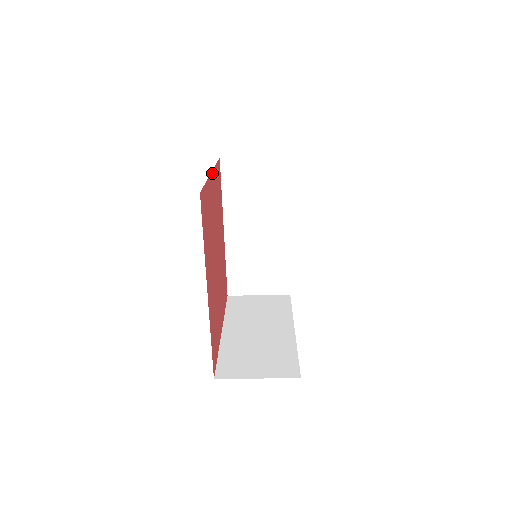
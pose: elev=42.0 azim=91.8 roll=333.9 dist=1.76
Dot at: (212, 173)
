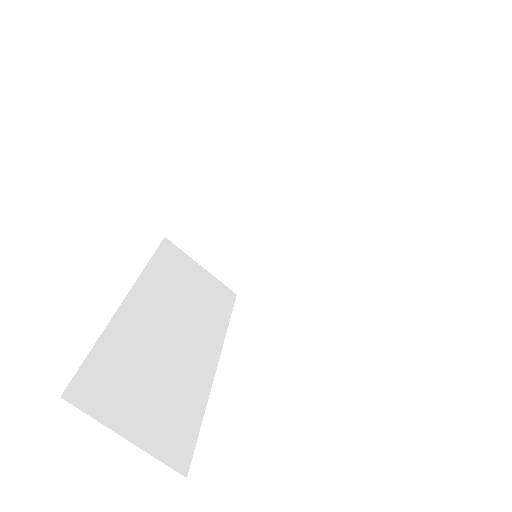
Dot at: (224, 172)
